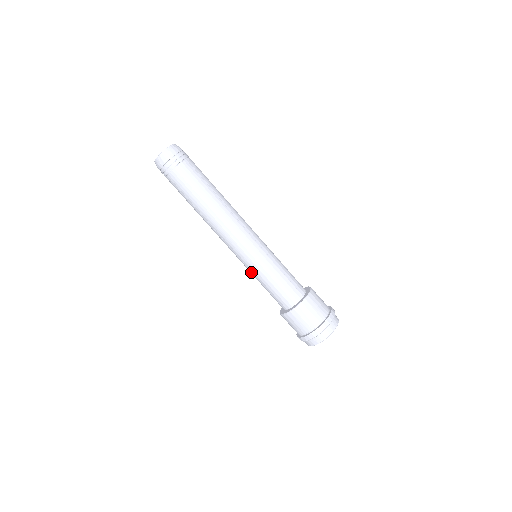
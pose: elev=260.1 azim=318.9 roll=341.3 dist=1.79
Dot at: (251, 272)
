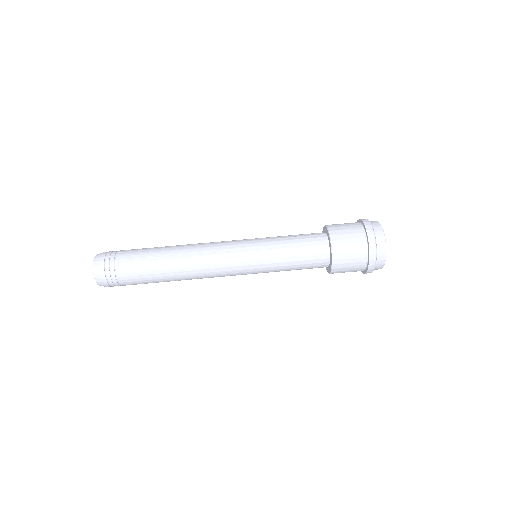
Dot at: occluded
